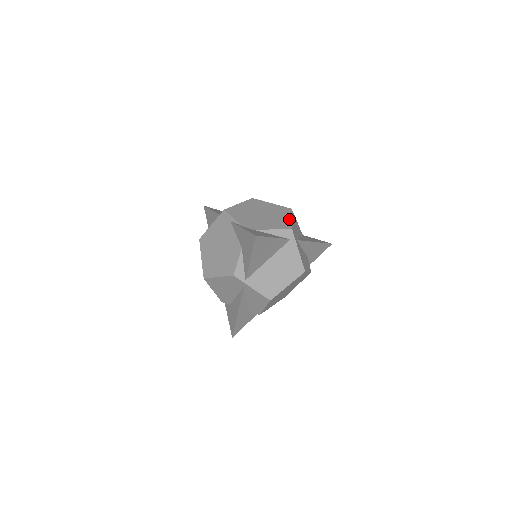
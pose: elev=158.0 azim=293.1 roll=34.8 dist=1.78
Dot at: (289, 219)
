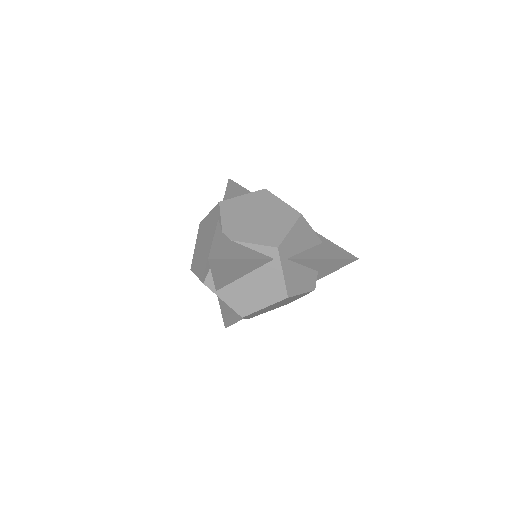
Dot at: (285, 231)
